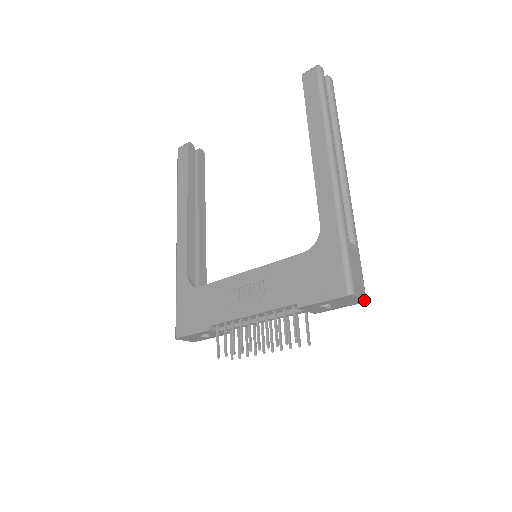
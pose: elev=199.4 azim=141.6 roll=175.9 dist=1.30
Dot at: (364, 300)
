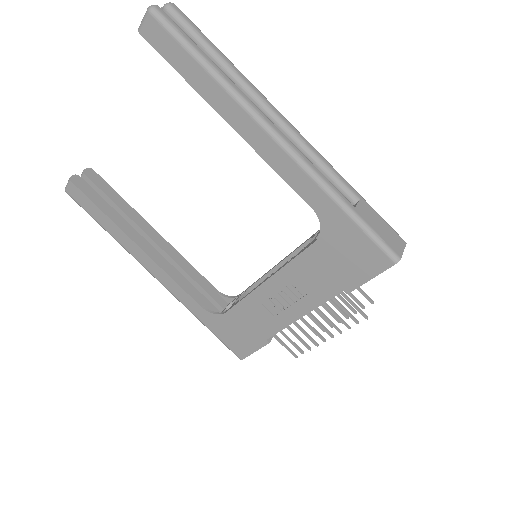
Dot at: (404, 245)
